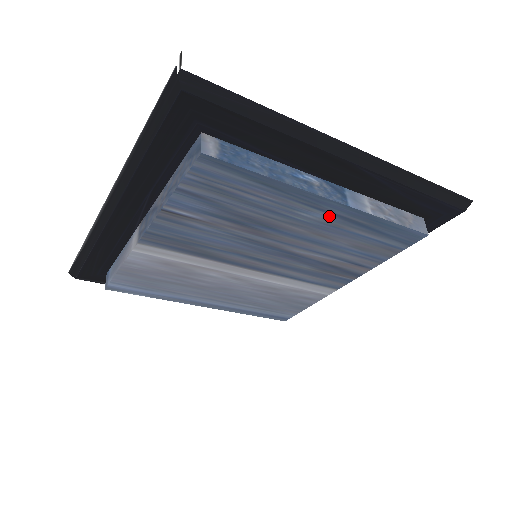
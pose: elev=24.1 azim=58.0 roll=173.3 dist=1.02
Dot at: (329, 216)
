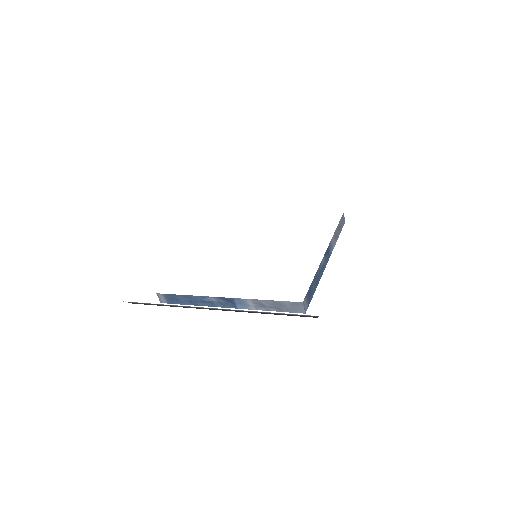
Dot at: occluded
